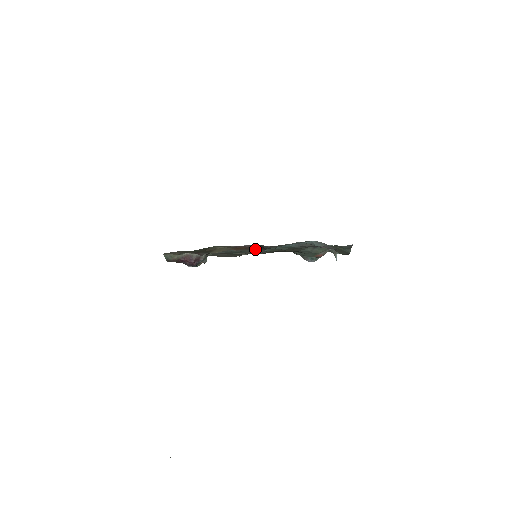
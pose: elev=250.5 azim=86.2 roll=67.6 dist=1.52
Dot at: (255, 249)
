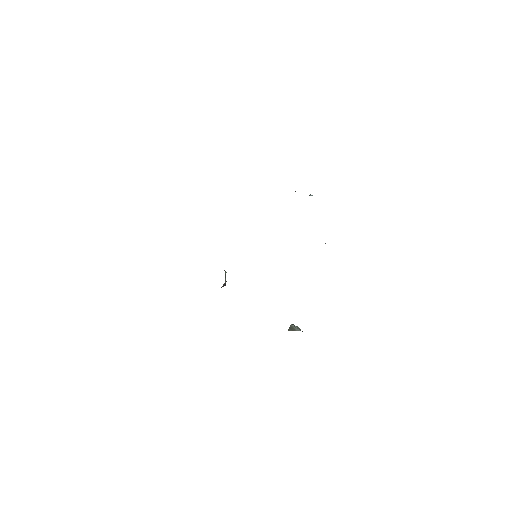
Dot at: occluded
